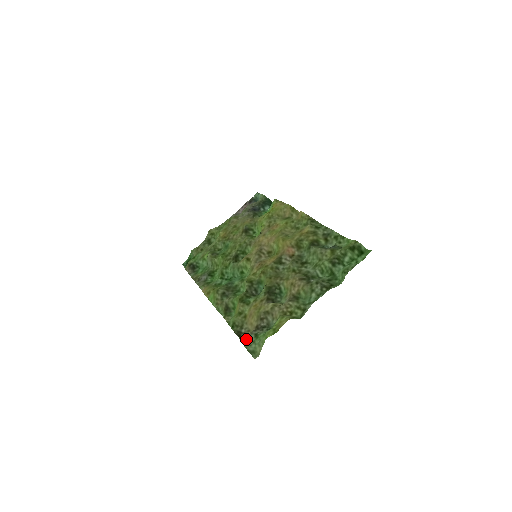
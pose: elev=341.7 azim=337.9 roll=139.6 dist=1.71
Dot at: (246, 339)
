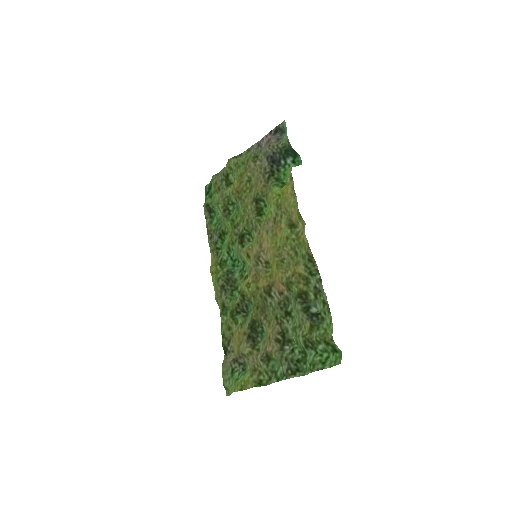
Dot at: (225, 369)
